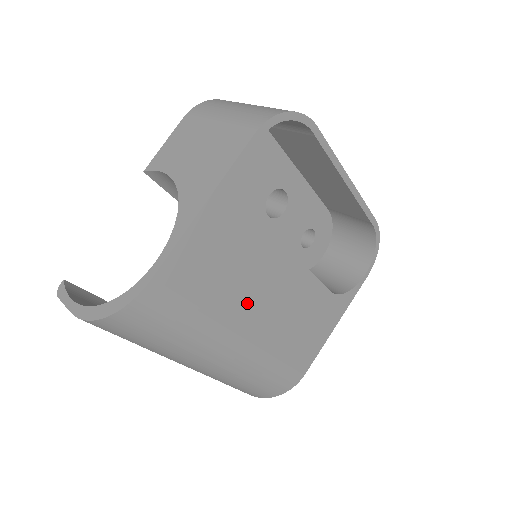
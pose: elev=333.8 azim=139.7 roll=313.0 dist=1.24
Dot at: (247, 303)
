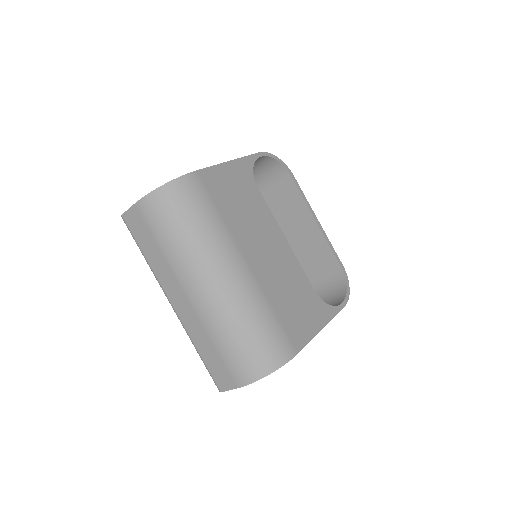
Dot at: (250, 238)
